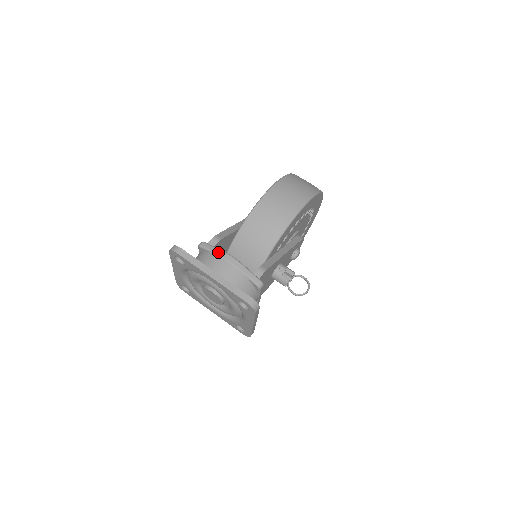
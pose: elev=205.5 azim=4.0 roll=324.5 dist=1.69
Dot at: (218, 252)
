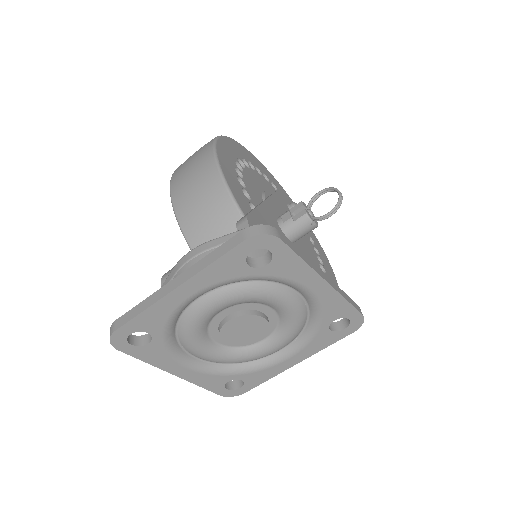
Dot at: (172, 273)
